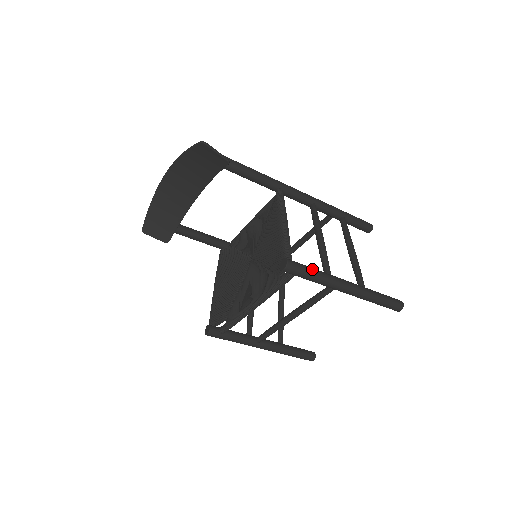
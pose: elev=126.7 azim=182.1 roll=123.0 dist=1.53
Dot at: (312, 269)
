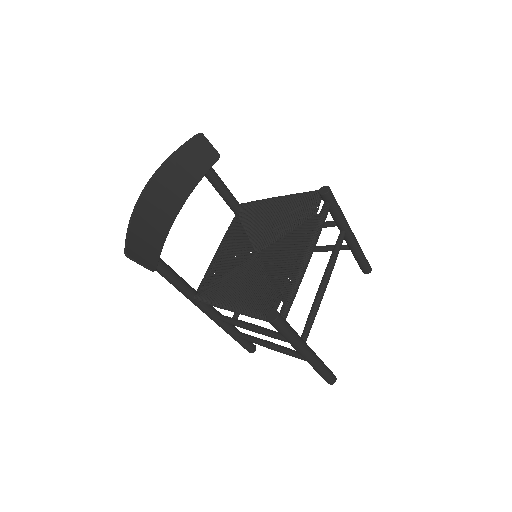
Dot at: occluded
